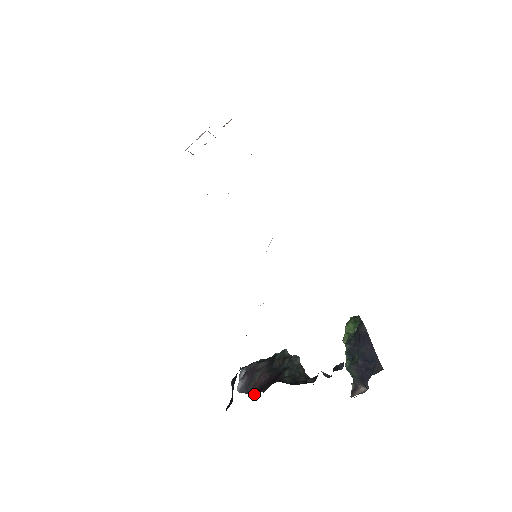
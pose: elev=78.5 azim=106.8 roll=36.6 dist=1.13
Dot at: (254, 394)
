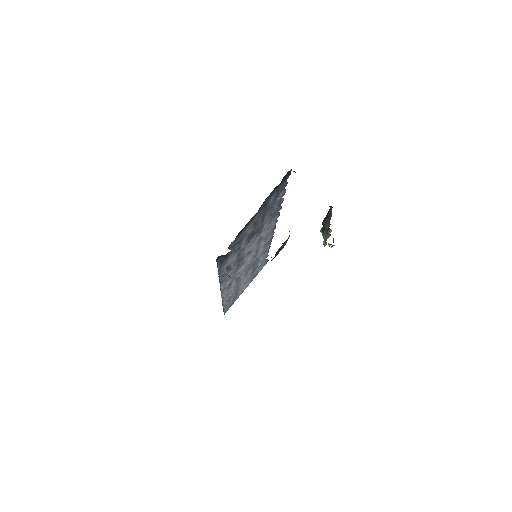
Dot at: occluded
